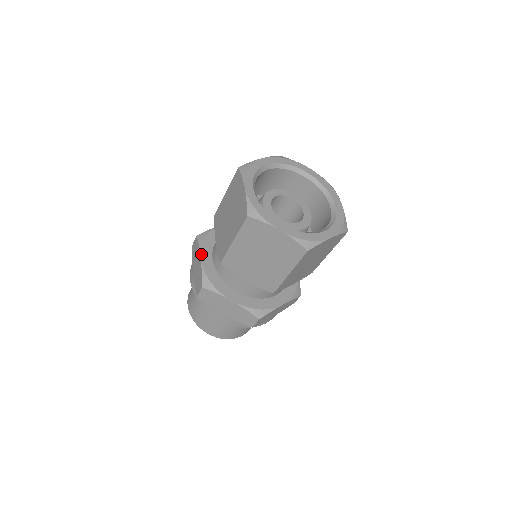
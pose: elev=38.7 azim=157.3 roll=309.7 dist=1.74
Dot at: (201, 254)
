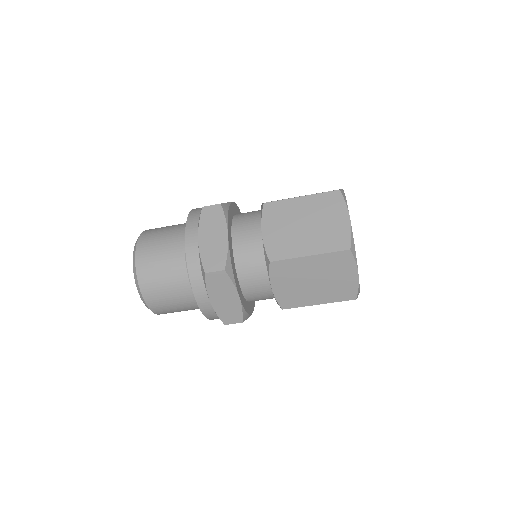
Dot at: (228, 230)
